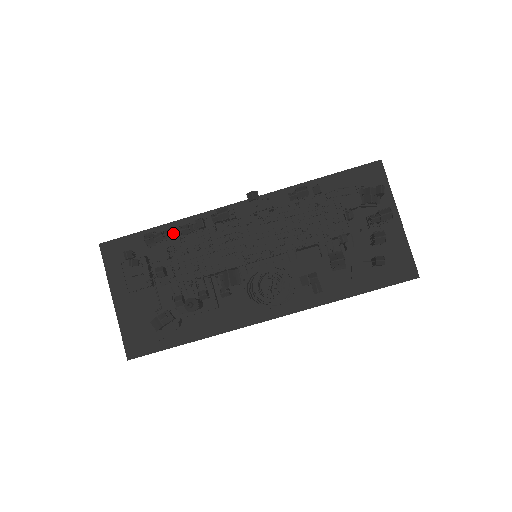
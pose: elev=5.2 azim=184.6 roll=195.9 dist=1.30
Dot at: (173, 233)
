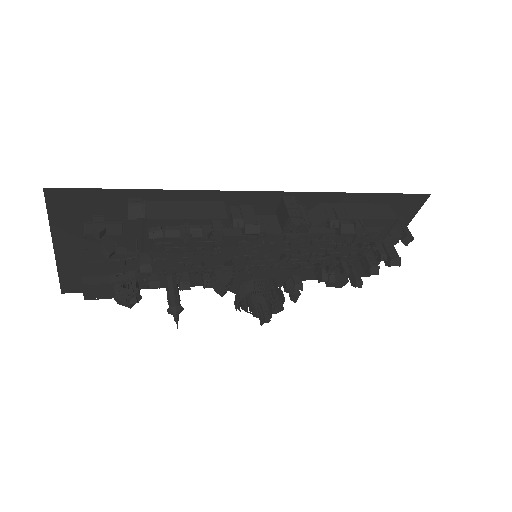
Dot at: (177, 233)
